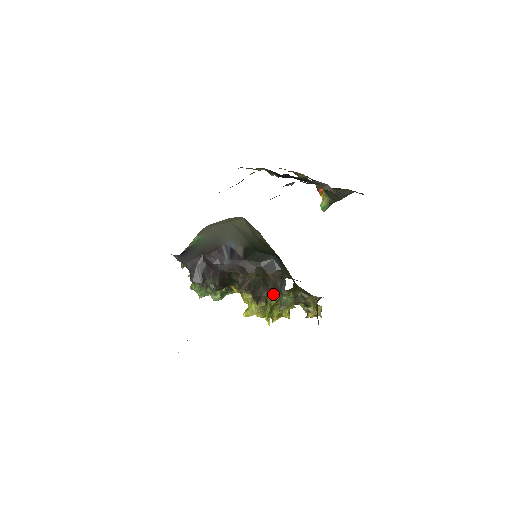
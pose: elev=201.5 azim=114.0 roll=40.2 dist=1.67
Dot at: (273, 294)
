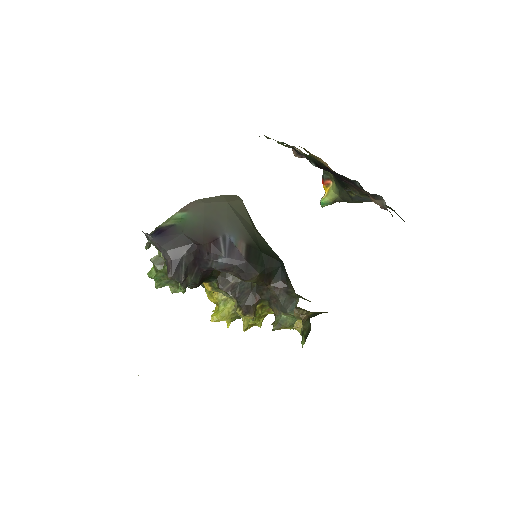
Dot at: (263, 304)
